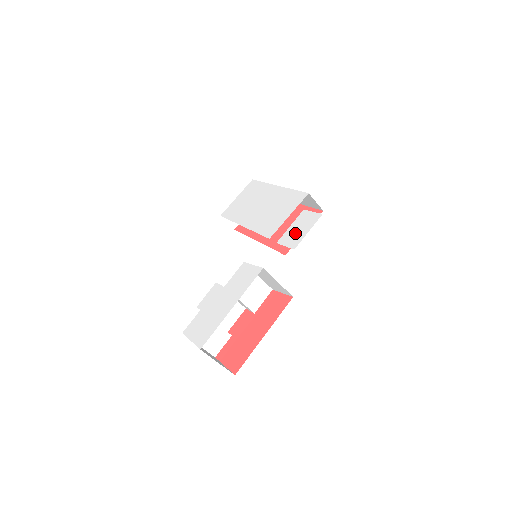
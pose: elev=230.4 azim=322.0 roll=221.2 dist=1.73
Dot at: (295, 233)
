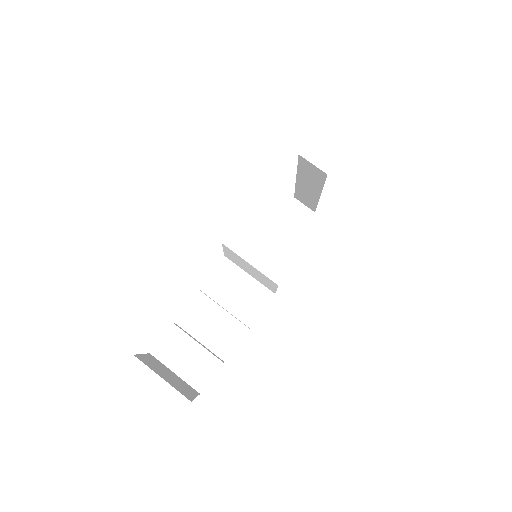
Dot at: occluded
